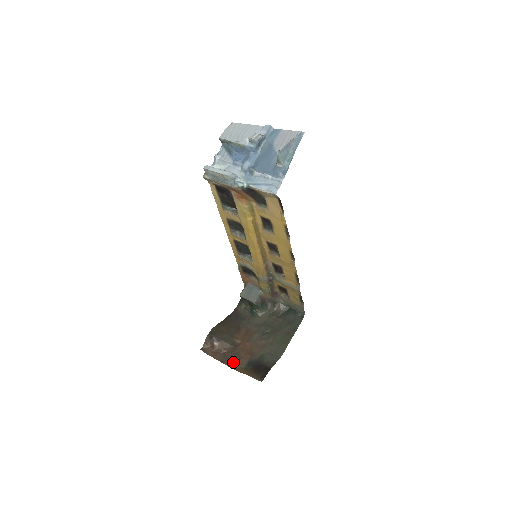
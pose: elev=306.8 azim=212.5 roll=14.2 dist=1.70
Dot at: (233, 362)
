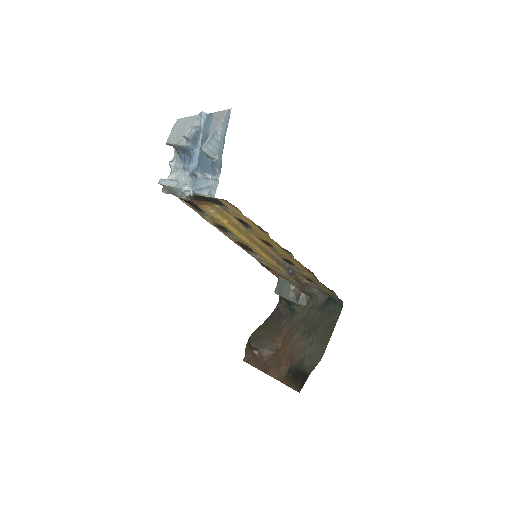
Dot at: (274, 370)
